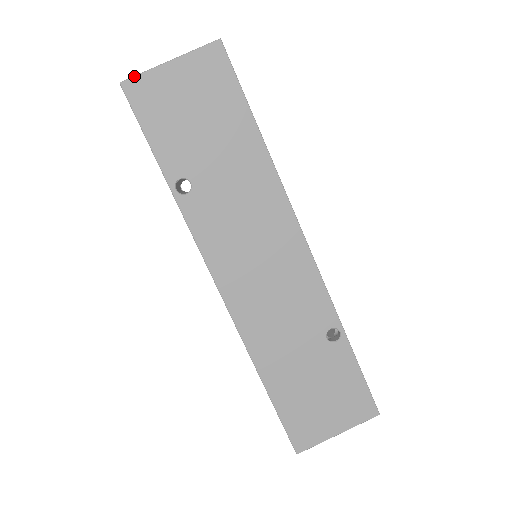
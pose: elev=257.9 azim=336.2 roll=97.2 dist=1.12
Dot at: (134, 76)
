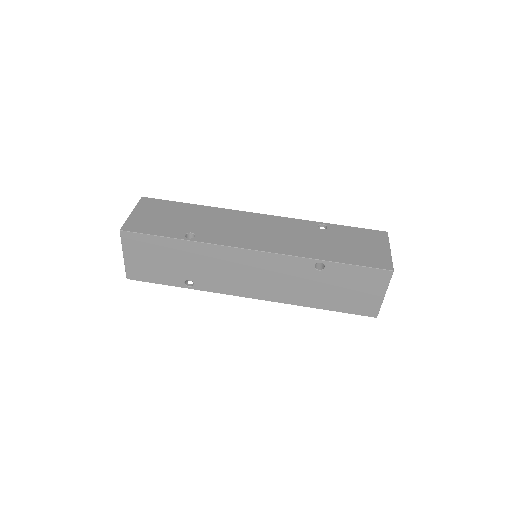
Dot at: (123, 225)
